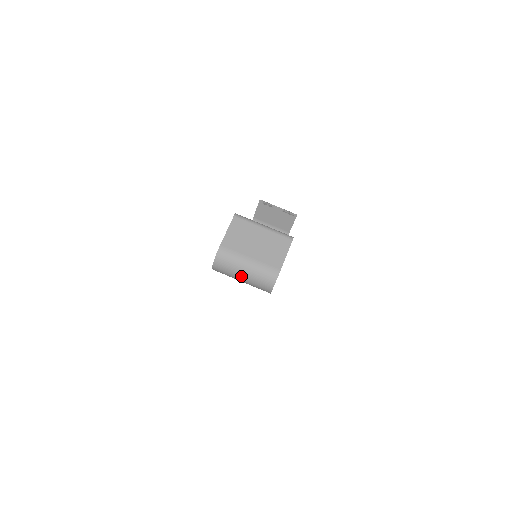
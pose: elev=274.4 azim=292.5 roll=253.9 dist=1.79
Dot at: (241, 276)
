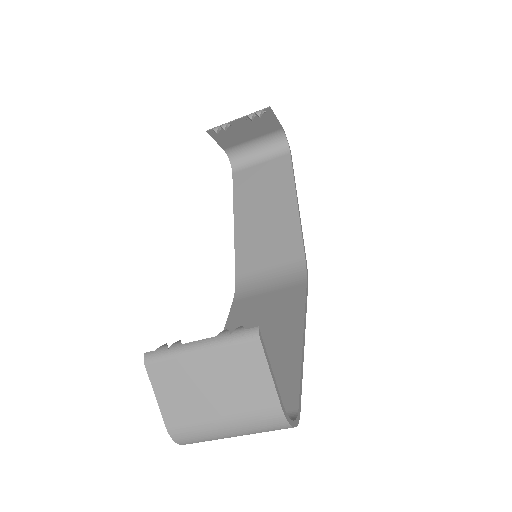
Dot at: (235, 436)
